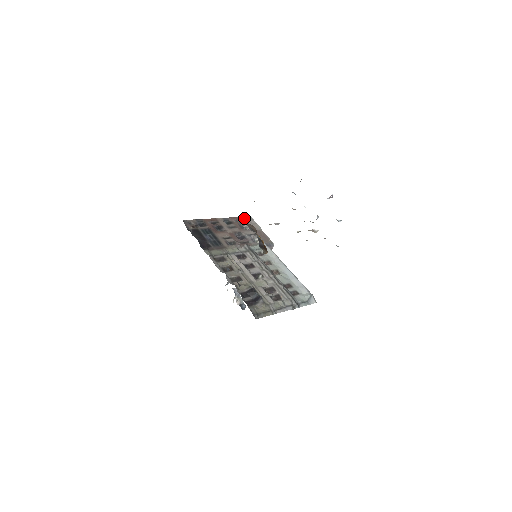
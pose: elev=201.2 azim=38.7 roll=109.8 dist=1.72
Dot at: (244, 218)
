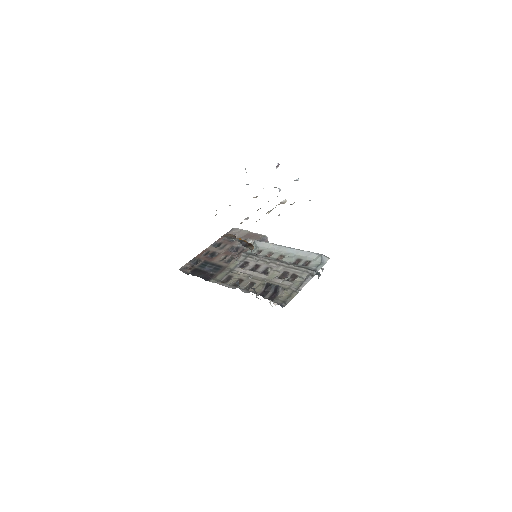
Dot at: (229, 233)
